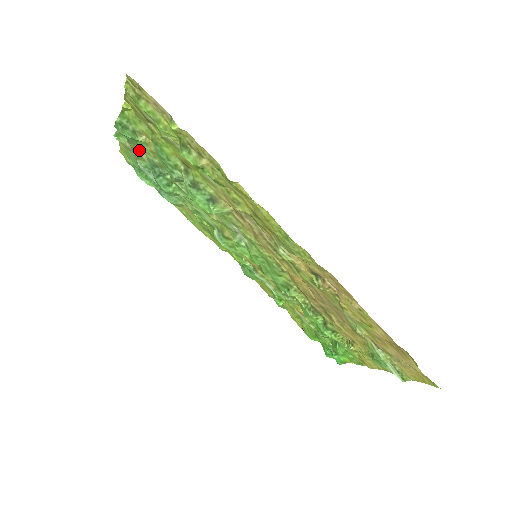
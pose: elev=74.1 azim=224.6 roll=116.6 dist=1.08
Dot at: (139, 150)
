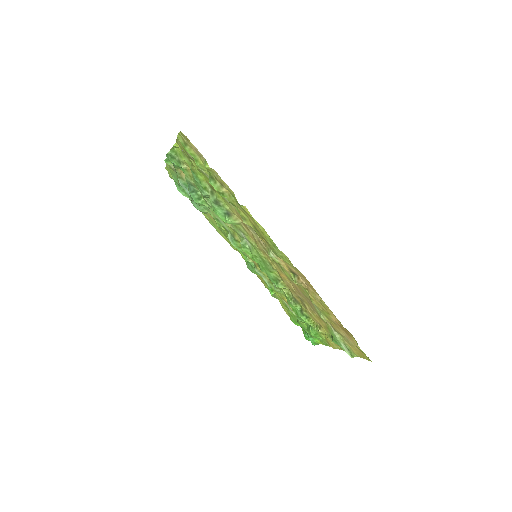
Dot at: (181, 172)
